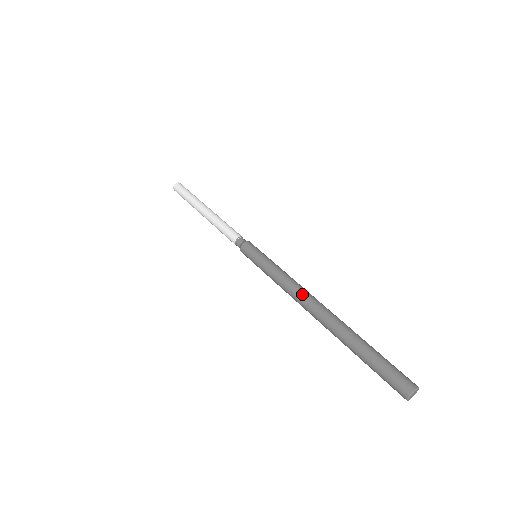
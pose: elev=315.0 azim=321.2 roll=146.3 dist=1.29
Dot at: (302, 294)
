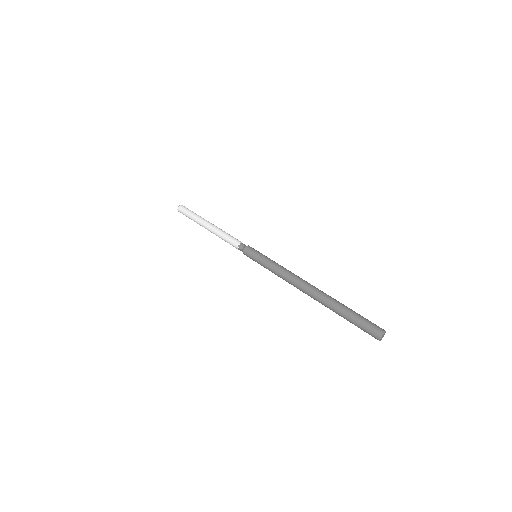
Dot at: (298, 278)
